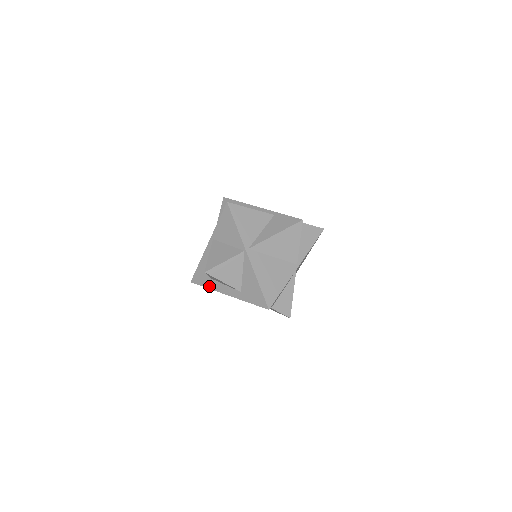
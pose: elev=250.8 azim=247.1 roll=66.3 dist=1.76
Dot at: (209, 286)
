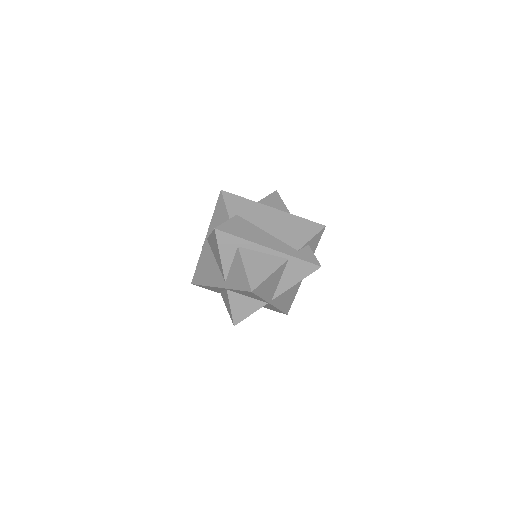
Dot at: (217, 292)
